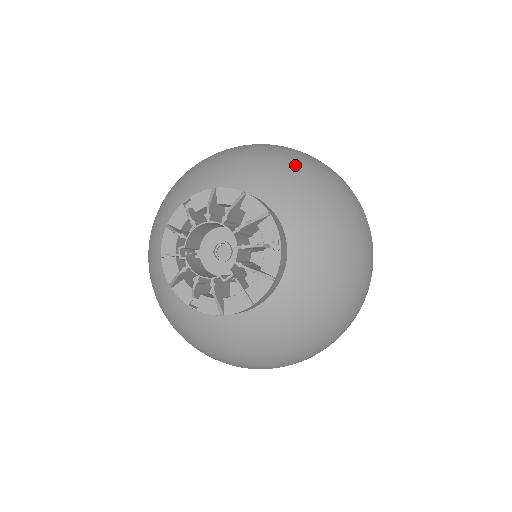
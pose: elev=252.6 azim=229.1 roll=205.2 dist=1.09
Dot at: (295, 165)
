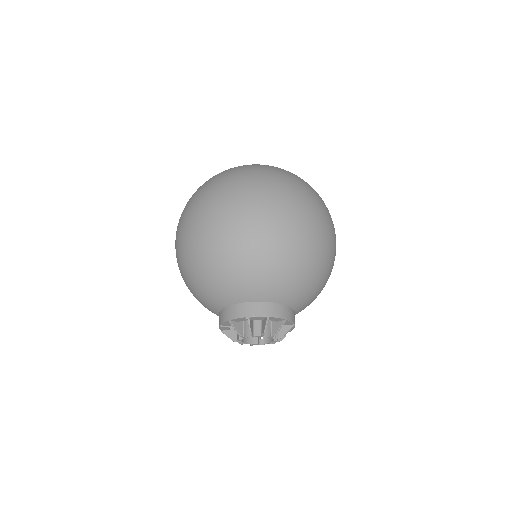
Dot at: (315, 273)
